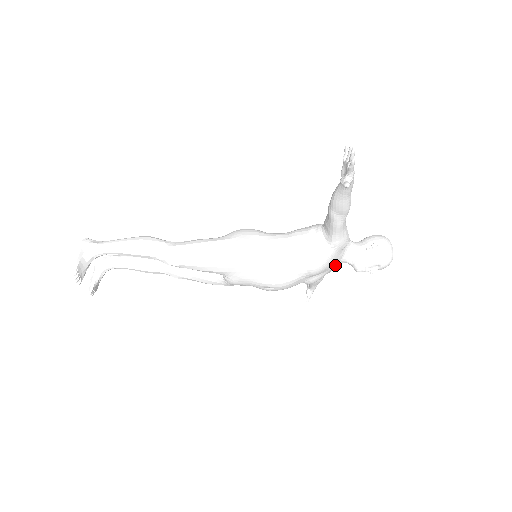
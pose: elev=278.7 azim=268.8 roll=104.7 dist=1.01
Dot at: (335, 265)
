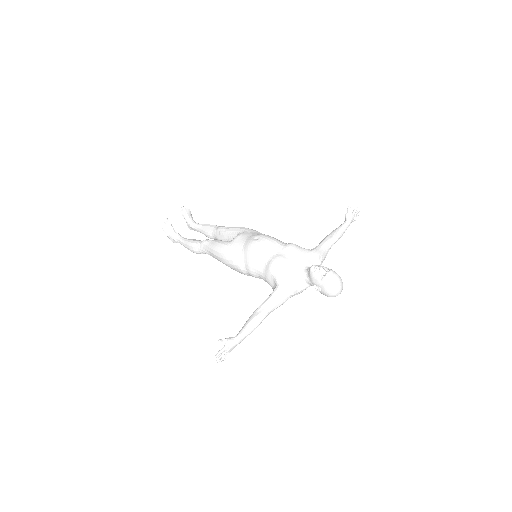
Dot at: (299, 266)
